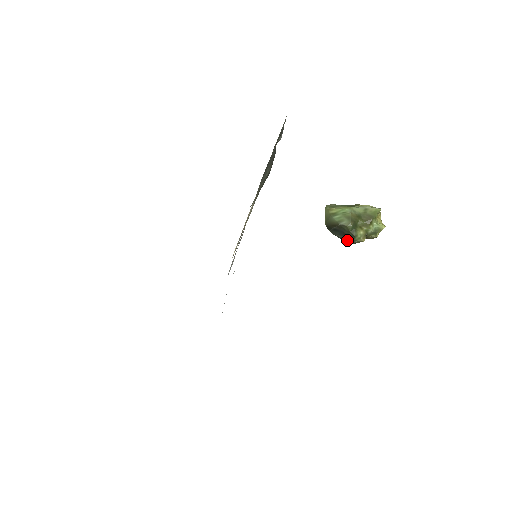
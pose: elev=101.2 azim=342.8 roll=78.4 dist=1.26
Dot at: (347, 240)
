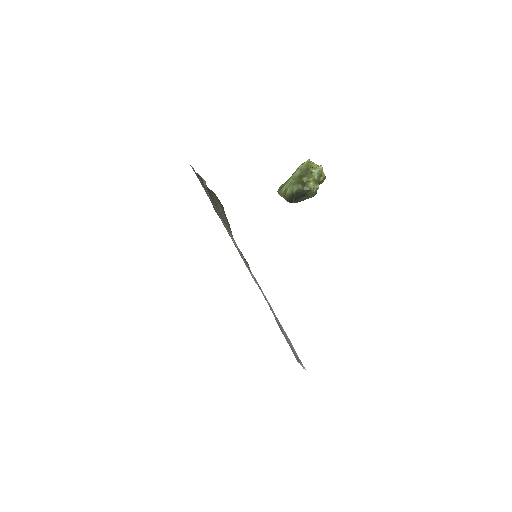
Dot at: (309, 197)
